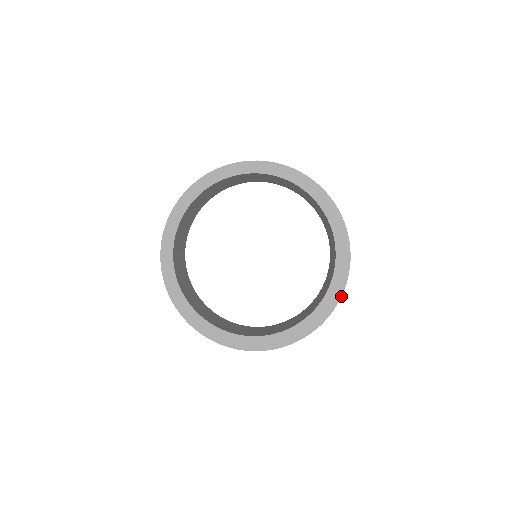
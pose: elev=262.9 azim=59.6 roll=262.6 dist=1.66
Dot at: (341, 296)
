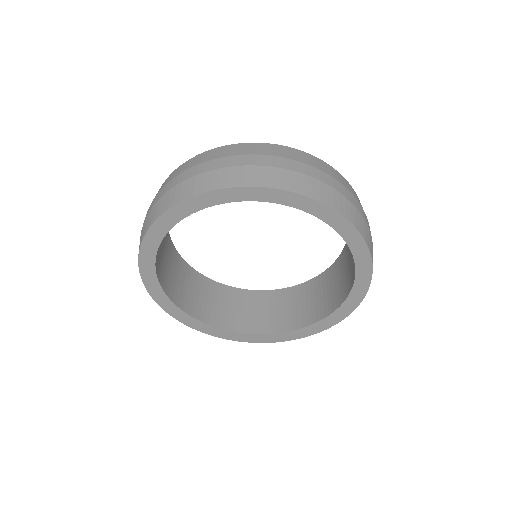
Dot at: occluded
